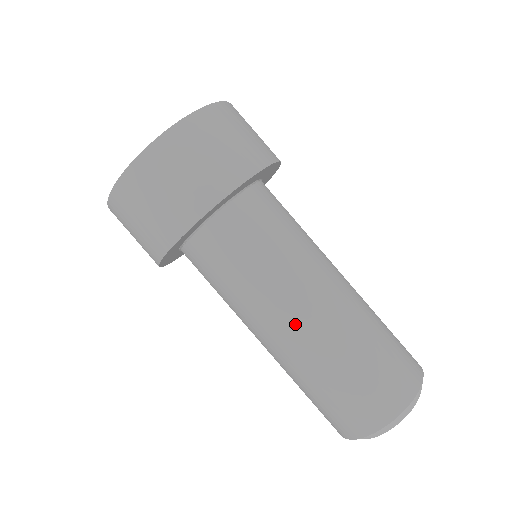
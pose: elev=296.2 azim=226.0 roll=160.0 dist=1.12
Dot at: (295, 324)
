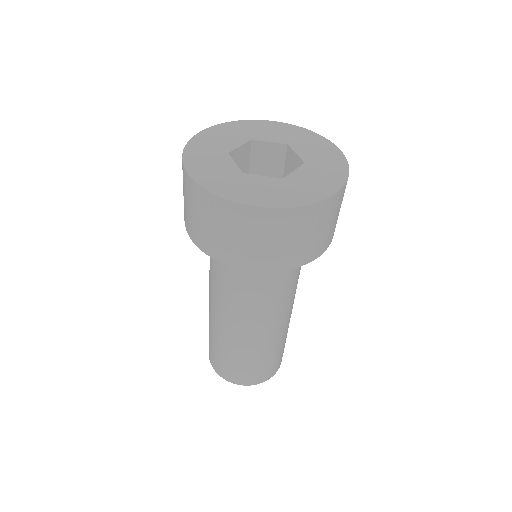
Dot at: (223, 320)
